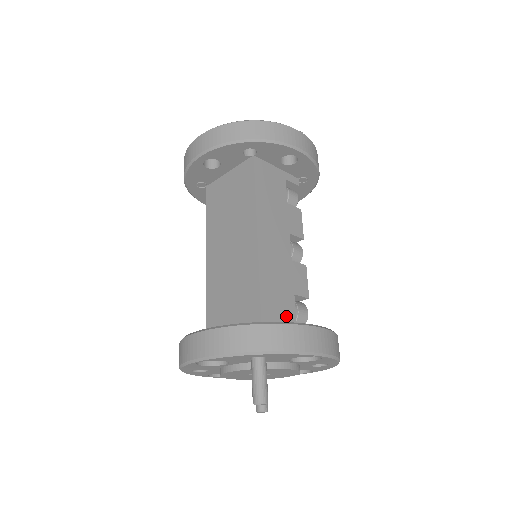
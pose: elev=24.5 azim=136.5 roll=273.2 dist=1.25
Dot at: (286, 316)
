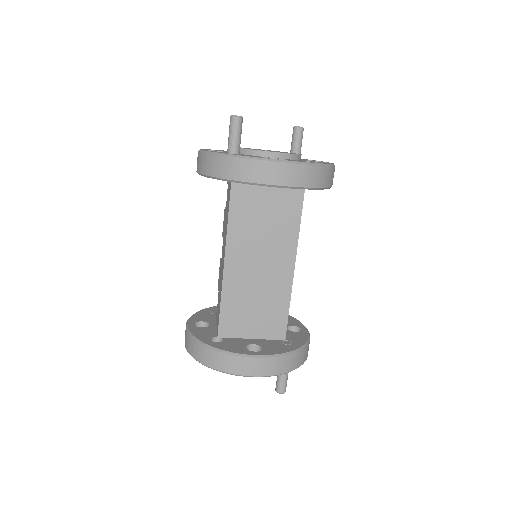
Dot at: occluded
